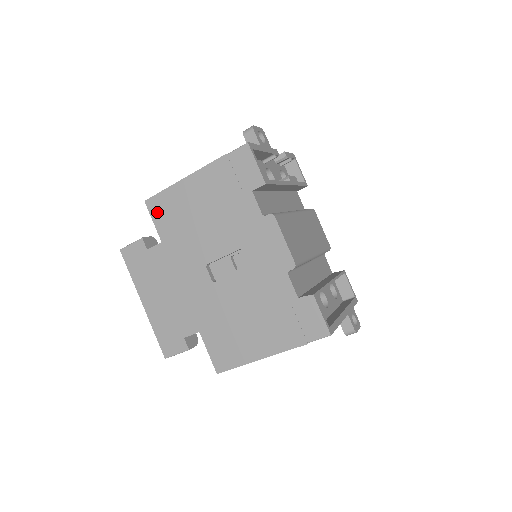
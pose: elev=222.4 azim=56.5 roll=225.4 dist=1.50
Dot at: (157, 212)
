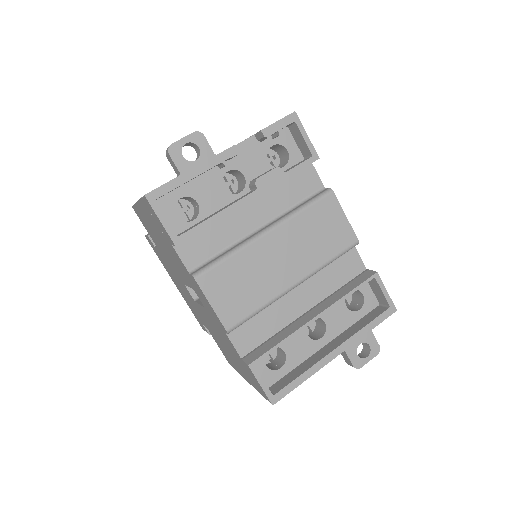
Dot at: (142, 221)
